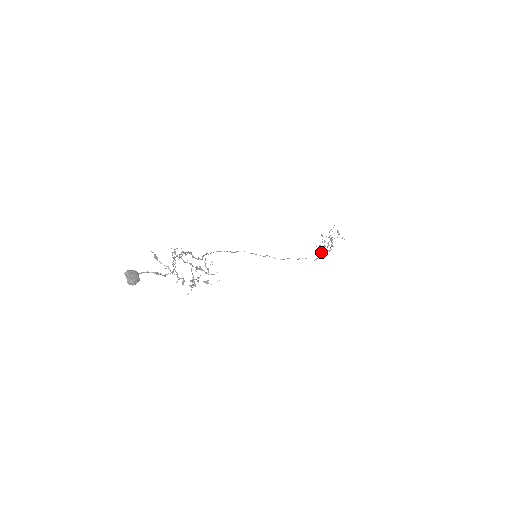
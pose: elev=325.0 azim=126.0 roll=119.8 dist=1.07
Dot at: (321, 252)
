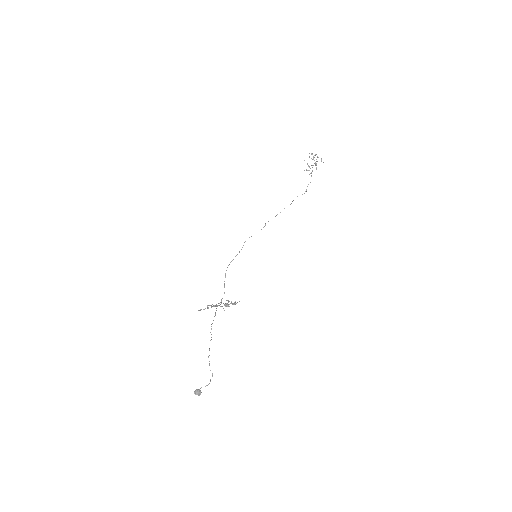
Dot at: occluded
